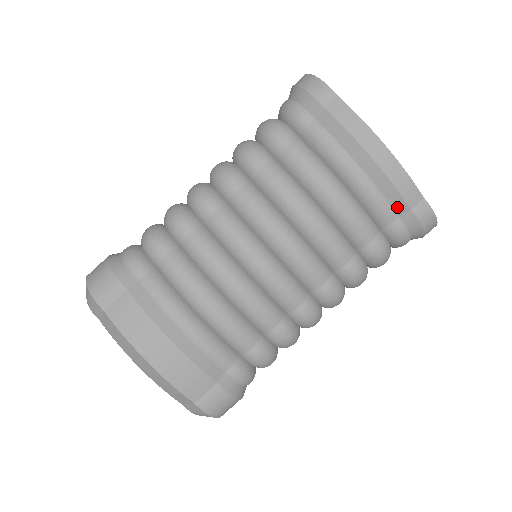
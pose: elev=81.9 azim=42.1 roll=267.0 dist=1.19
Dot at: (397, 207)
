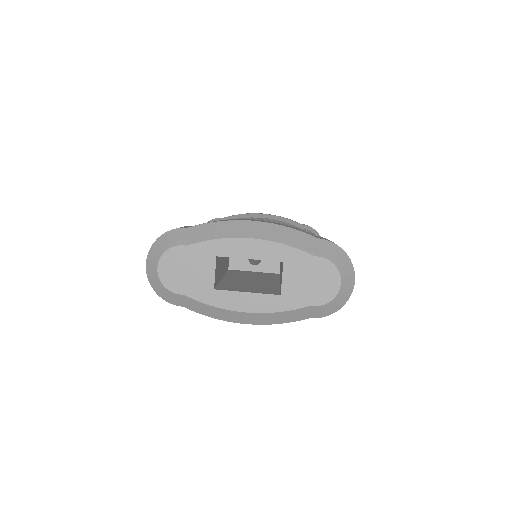
Dot at: (295, 225)
